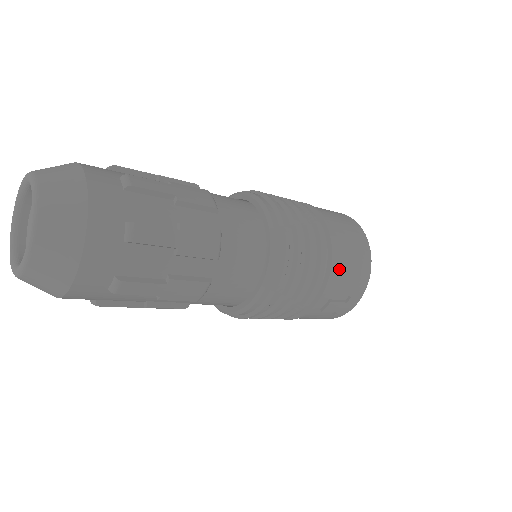
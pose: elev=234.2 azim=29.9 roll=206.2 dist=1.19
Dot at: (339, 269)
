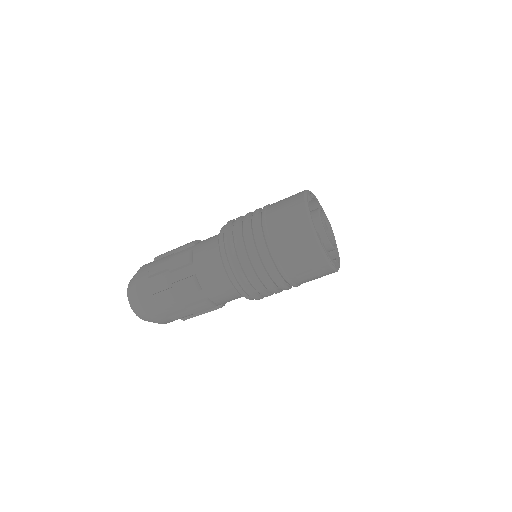
Dot at: (283, 257)
